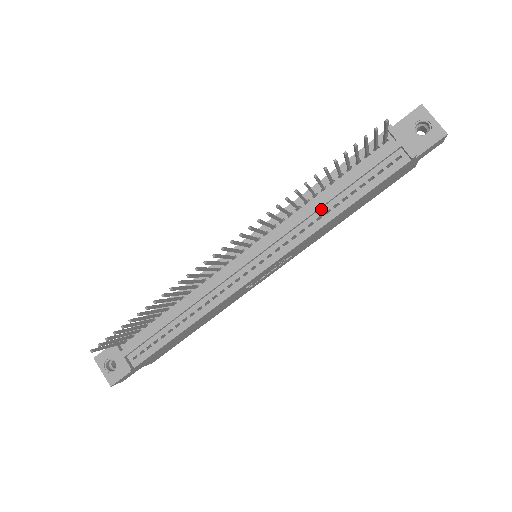
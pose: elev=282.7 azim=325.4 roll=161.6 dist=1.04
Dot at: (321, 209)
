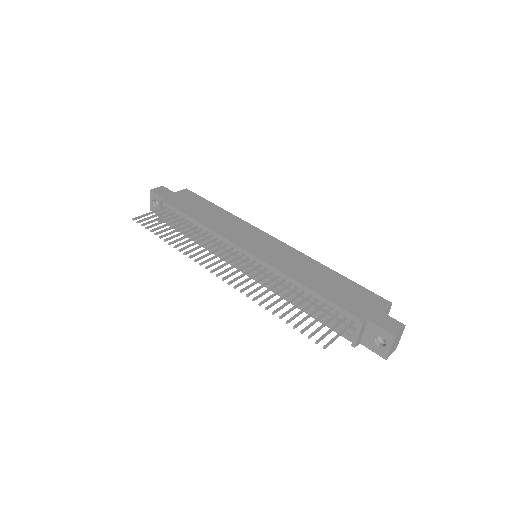
Dot at: (293, 295)
